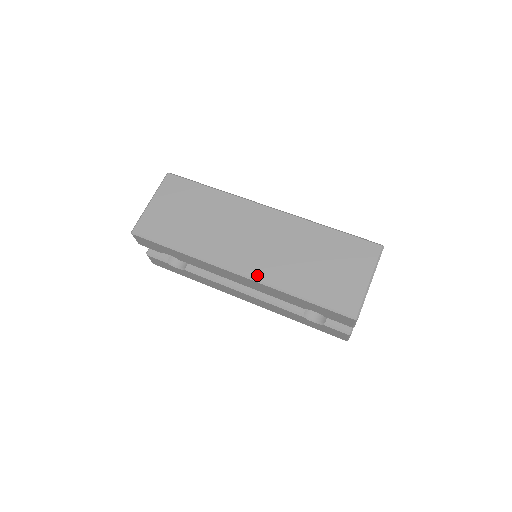
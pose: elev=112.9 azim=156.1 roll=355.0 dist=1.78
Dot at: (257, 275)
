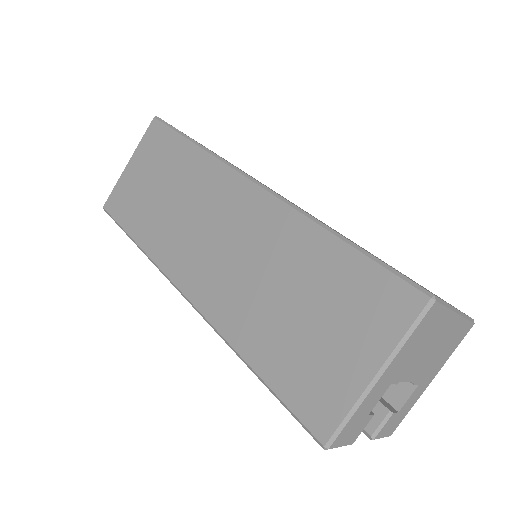
Dot at: (204, 306)
